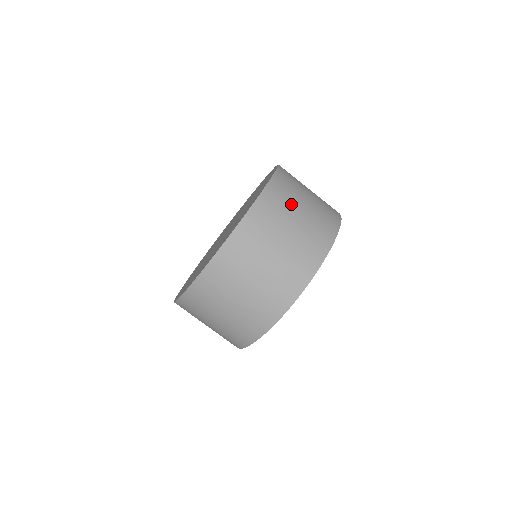
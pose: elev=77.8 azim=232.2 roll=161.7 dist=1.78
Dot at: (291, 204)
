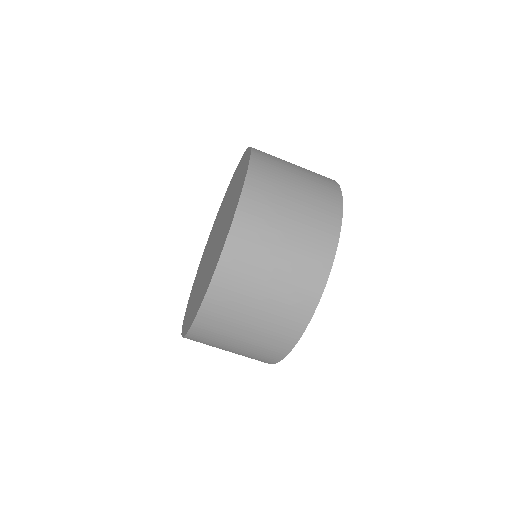
Dot at: (248, 292)
